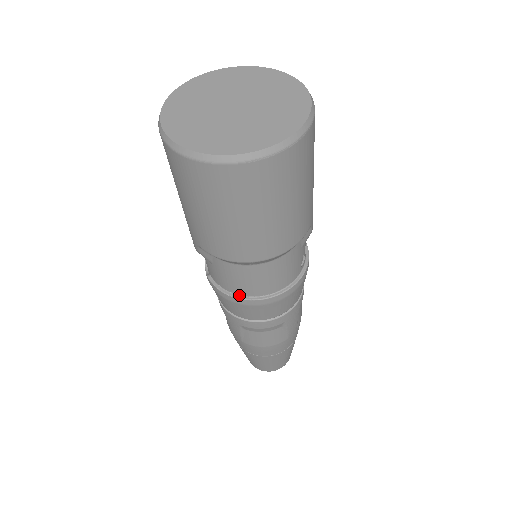
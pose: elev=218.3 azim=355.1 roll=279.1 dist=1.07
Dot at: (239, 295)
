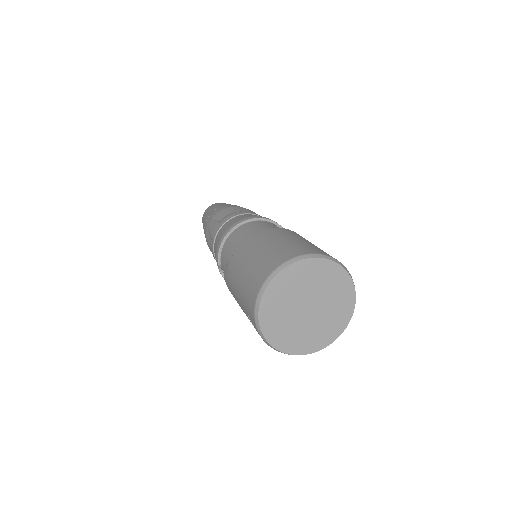
Dot at: occluded
